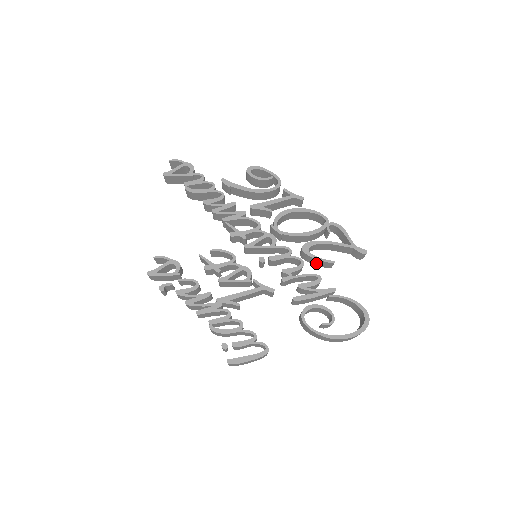
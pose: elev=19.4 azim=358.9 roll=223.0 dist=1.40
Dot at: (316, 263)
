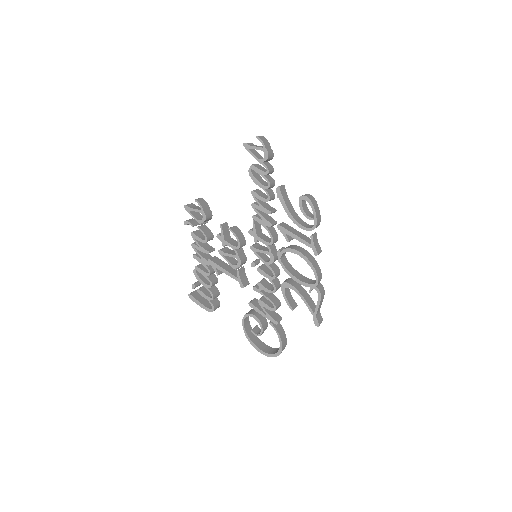
Dot at: (288, 296)
